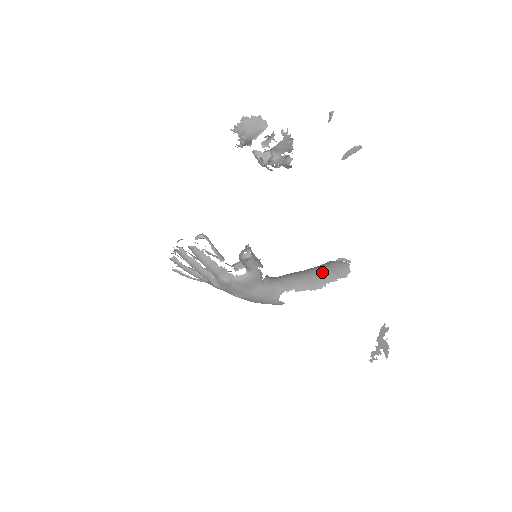
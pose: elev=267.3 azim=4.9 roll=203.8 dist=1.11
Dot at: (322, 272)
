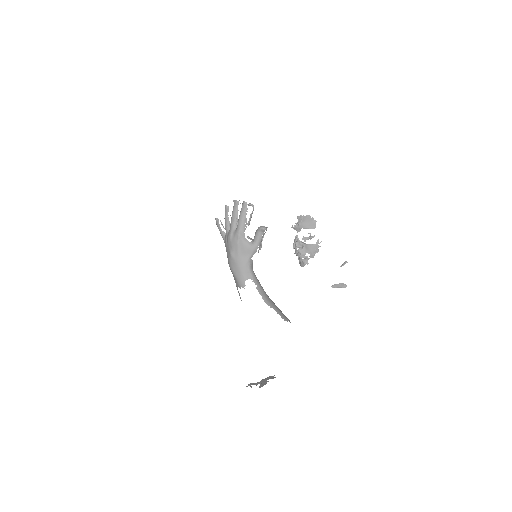
Dot at: occluded
